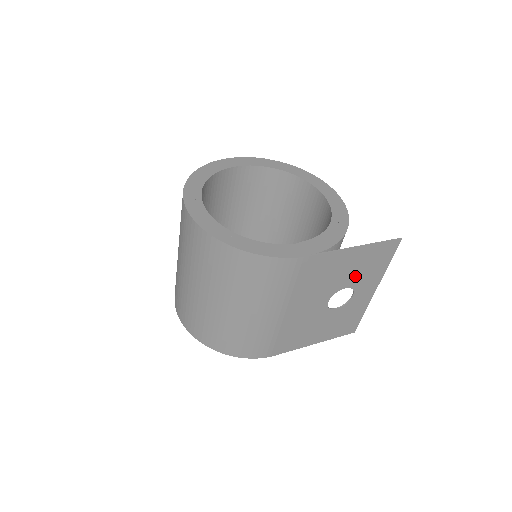
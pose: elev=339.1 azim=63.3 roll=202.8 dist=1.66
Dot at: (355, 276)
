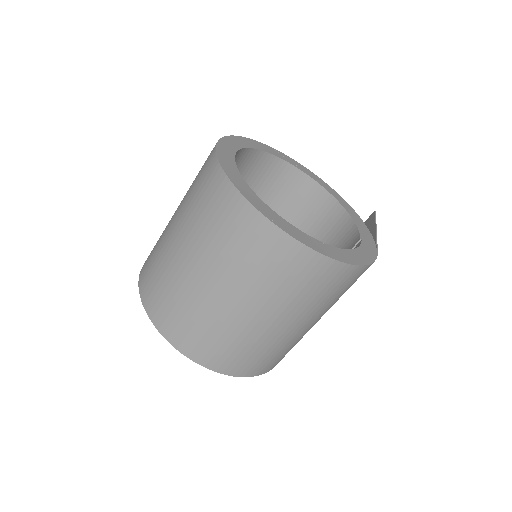
Dot at: occluded
